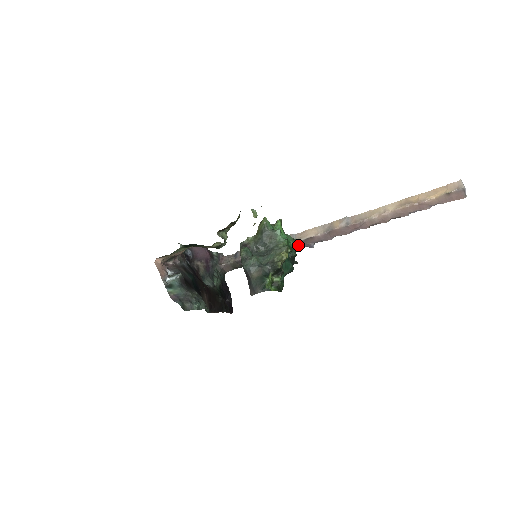
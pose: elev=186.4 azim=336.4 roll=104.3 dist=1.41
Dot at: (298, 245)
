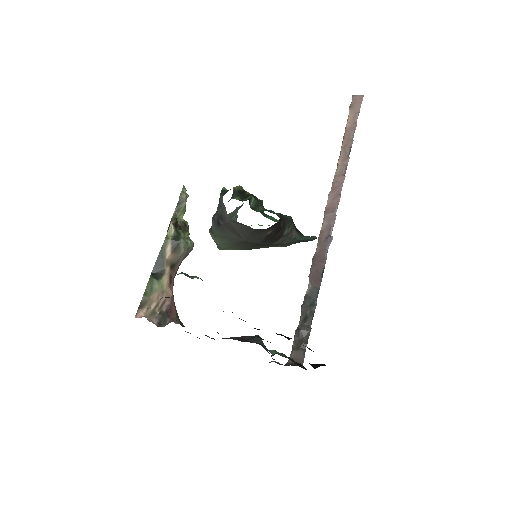
Dot at: (321, 253)
